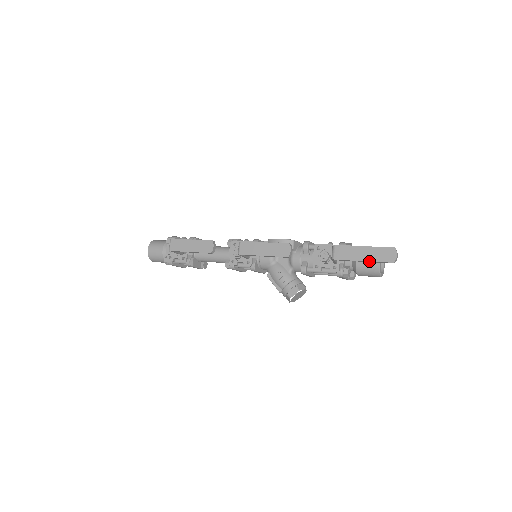
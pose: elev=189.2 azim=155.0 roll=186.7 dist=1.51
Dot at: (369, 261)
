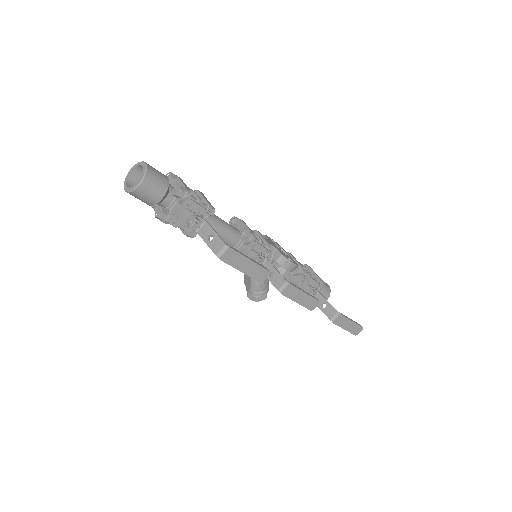
Dot at: occluded
